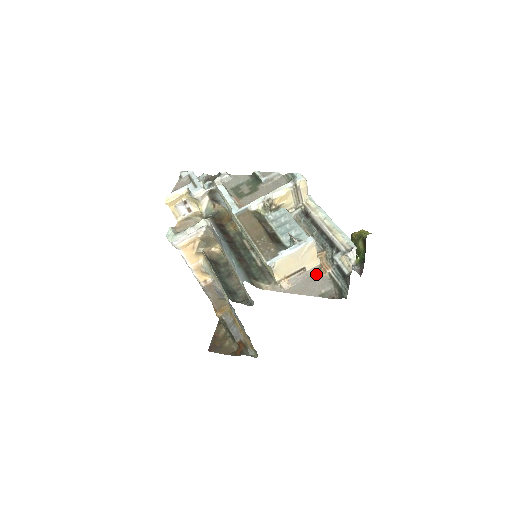
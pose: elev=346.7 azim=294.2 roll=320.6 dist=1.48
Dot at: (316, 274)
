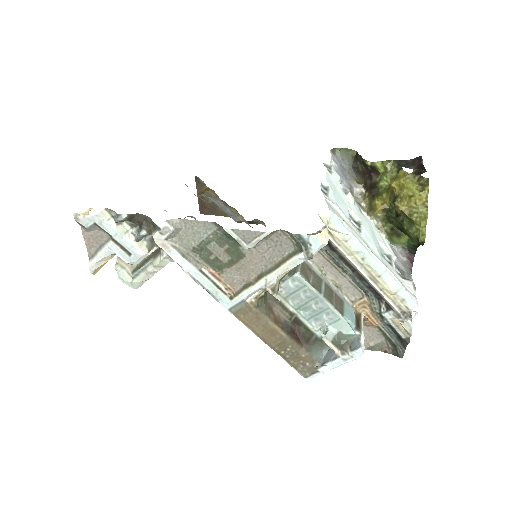
Dot at: occluded
